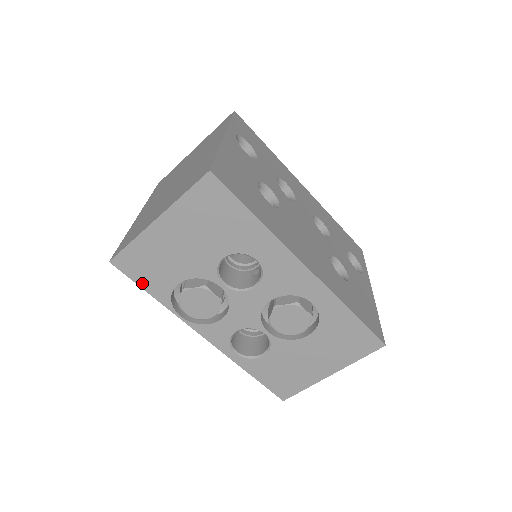
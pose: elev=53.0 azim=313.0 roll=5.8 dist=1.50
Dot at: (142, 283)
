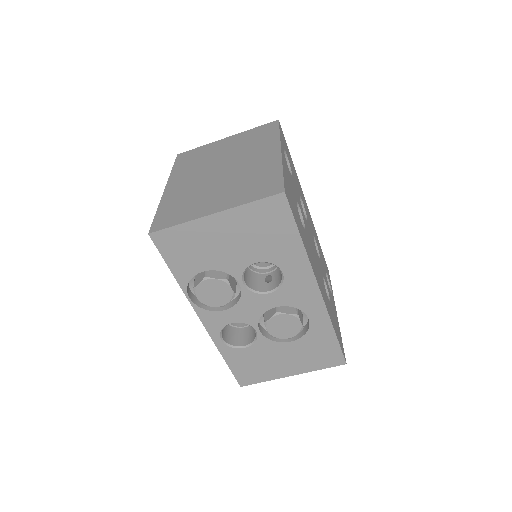
Dot at: (170, 261)
